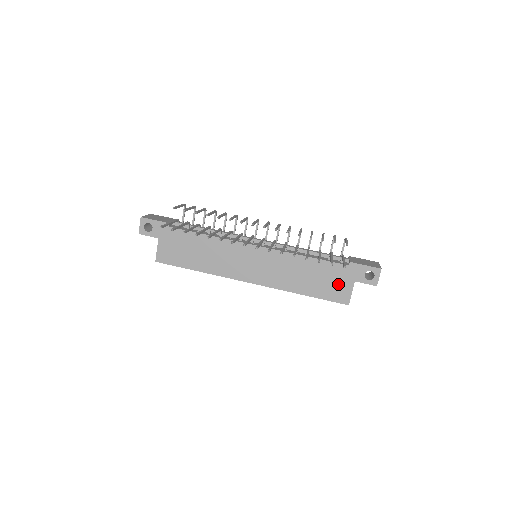
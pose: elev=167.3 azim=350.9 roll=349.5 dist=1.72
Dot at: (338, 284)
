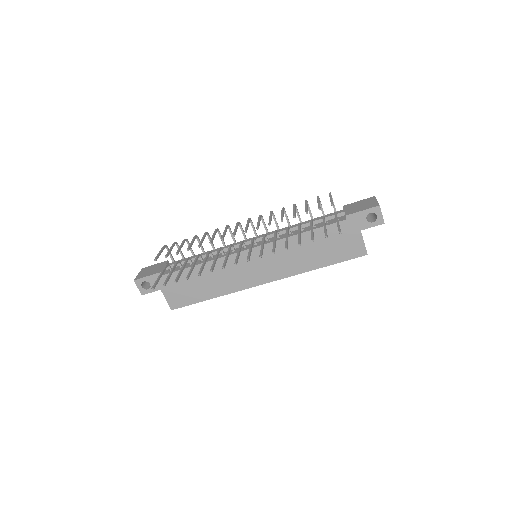
Dot at: (346, 241)
